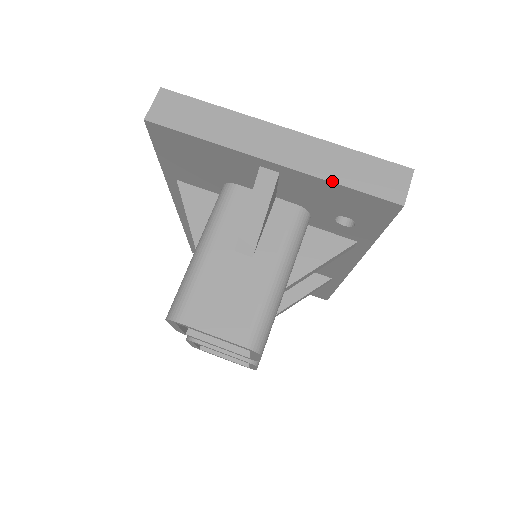
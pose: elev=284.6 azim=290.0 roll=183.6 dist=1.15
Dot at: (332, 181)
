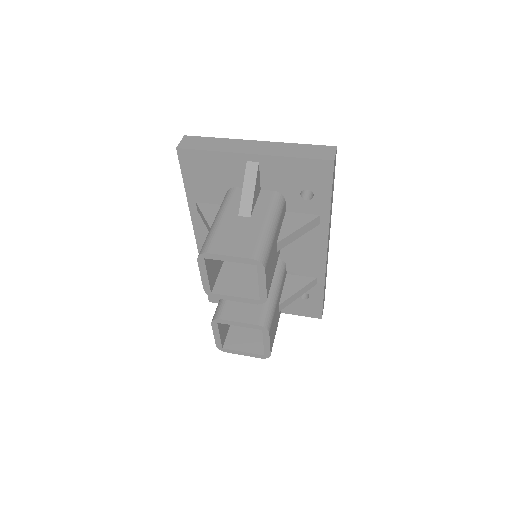
Dot at: (290, 156)
